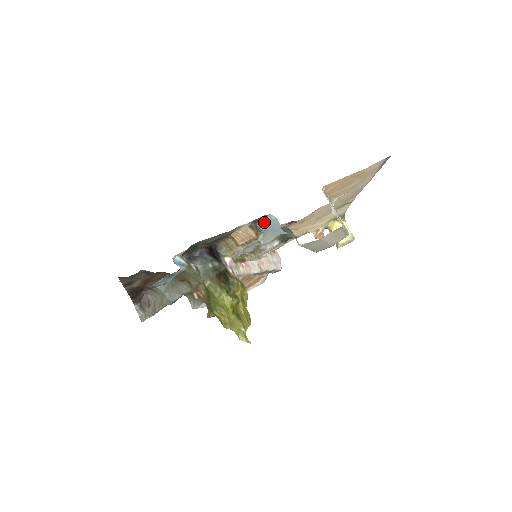
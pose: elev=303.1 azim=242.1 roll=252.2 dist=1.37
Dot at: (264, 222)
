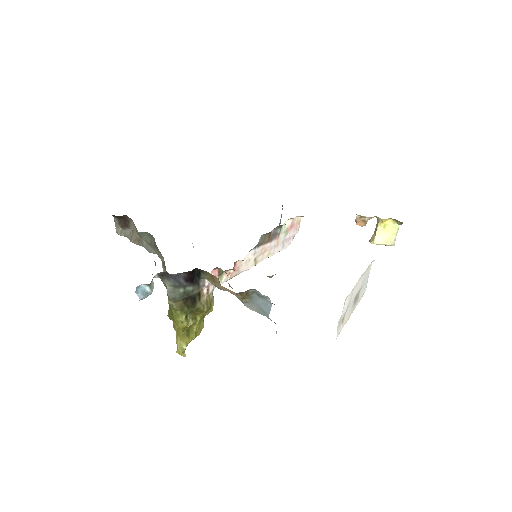
Dot at: (258, 294)
